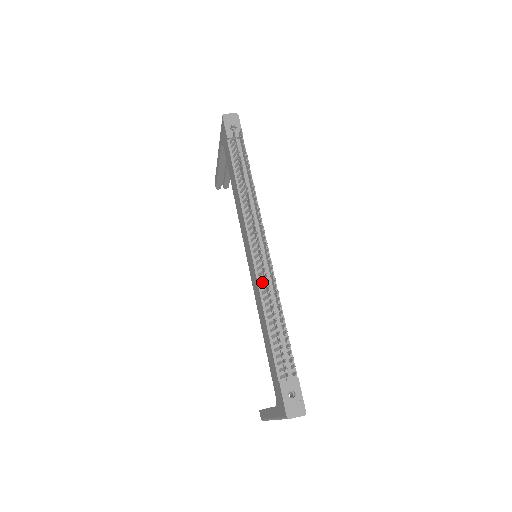
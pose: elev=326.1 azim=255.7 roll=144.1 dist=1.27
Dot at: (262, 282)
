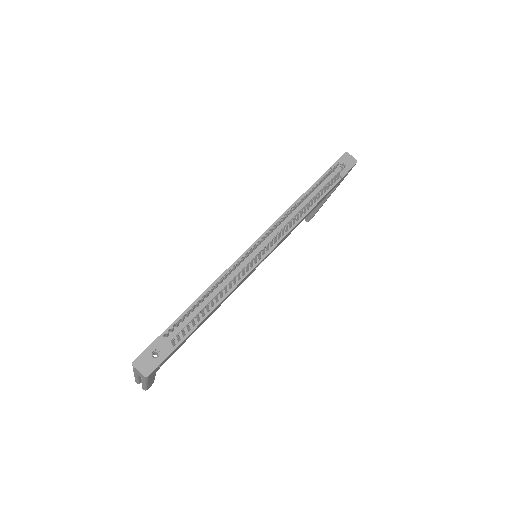
Dot at: occluded
